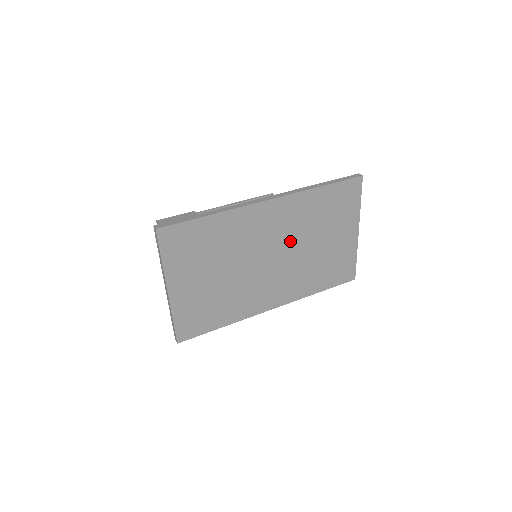
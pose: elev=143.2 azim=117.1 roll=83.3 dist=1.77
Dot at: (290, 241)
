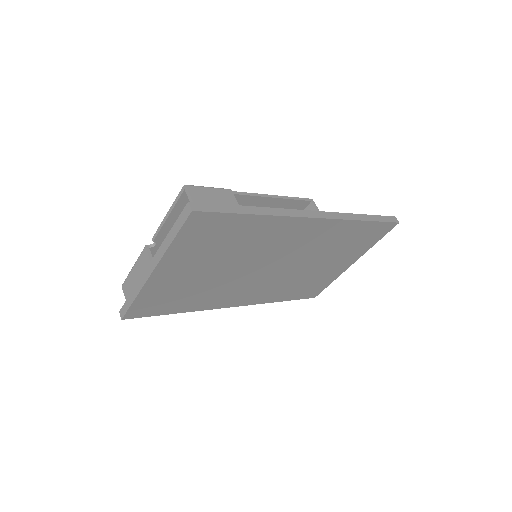
Dot at: (299, 257)
